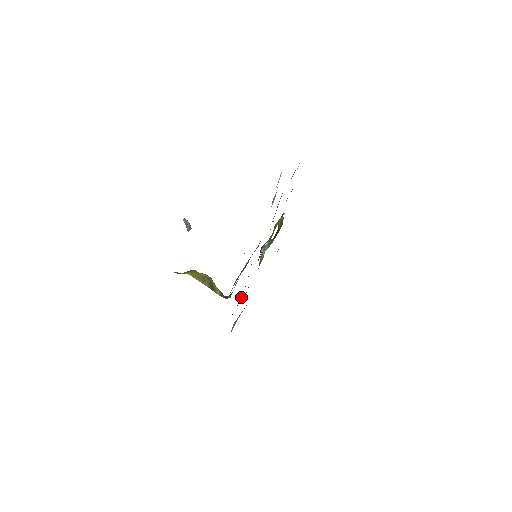
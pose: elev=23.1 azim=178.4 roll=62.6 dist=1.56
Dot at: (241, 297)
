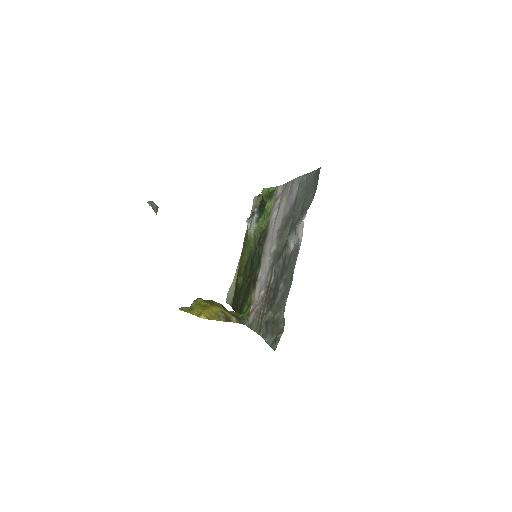
Dot at: occluded
